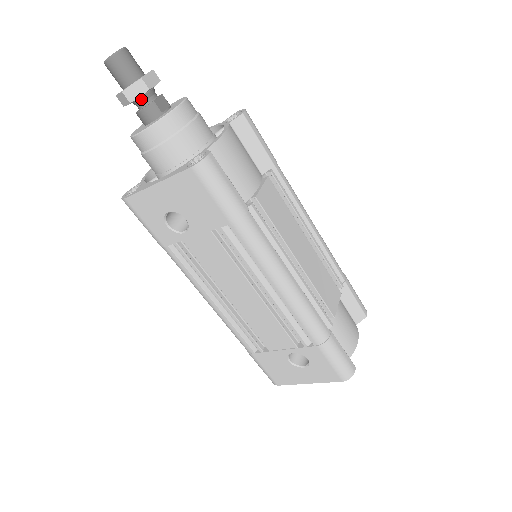
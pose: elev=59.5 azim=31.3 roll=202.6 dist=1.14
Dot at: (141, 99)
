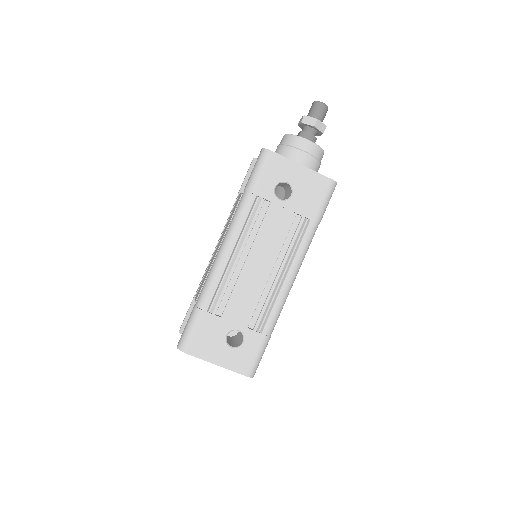
Dot at: (314, 131)
